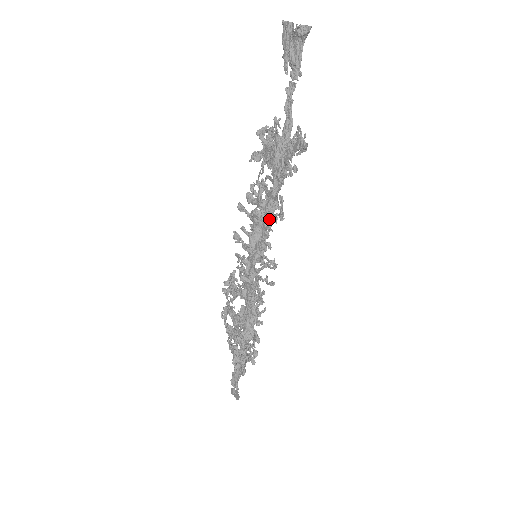
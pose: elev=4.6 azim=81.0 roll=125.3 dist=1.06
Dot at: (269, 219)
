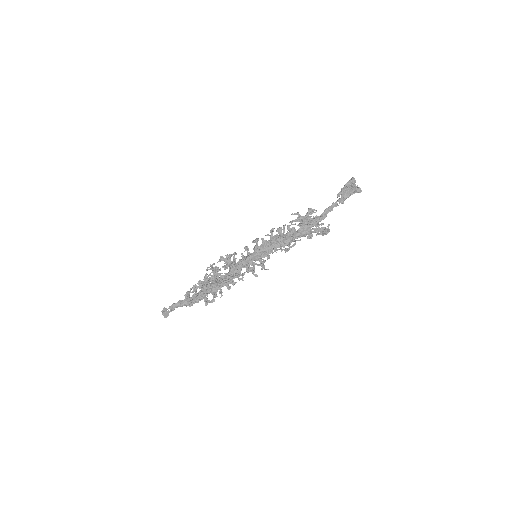
Dot at: (280, 246)
